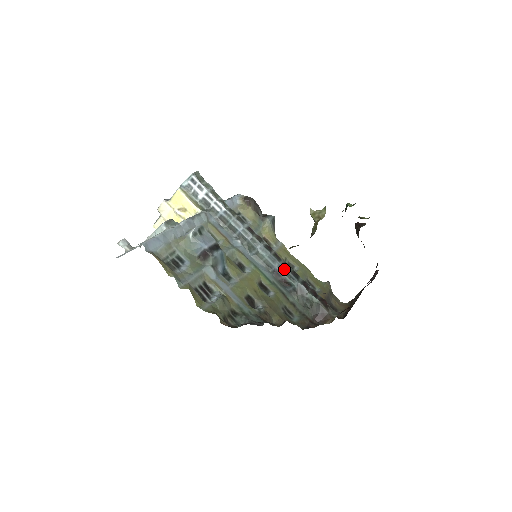
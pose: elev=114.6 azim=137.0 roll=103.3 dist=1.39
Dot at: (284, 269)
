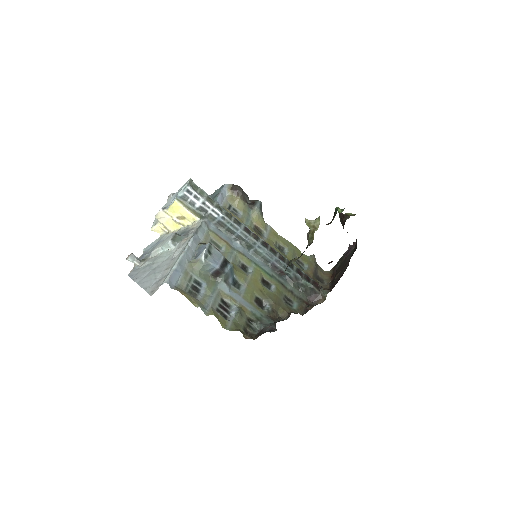
Dot at: (281, 262)
